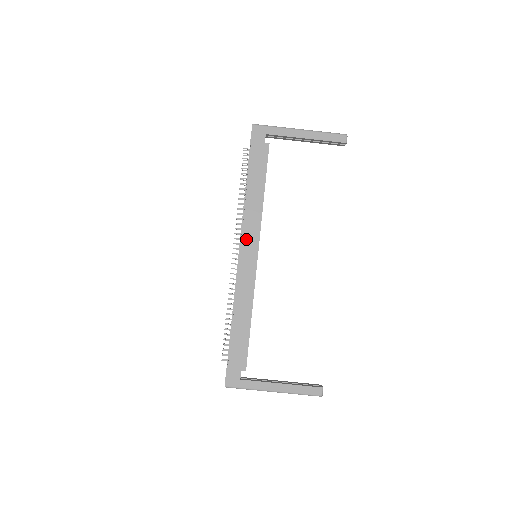
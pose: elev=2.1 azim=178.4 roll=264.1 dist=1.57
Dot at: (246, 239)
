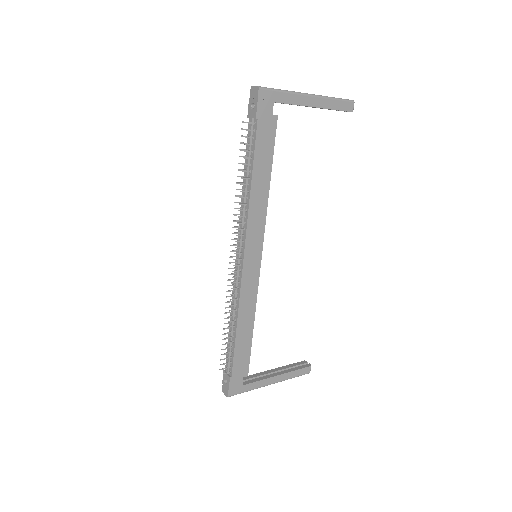
Dot at: (250, 241)
